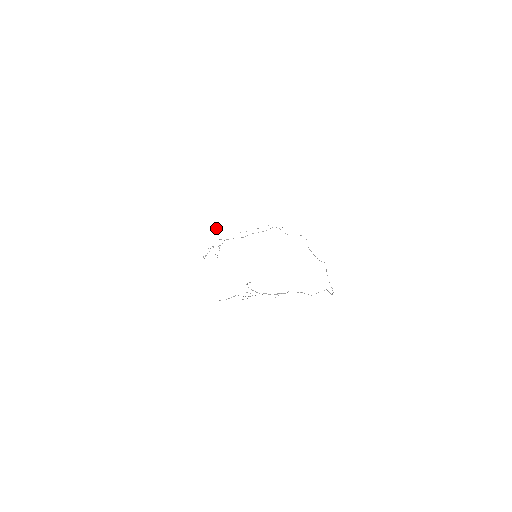
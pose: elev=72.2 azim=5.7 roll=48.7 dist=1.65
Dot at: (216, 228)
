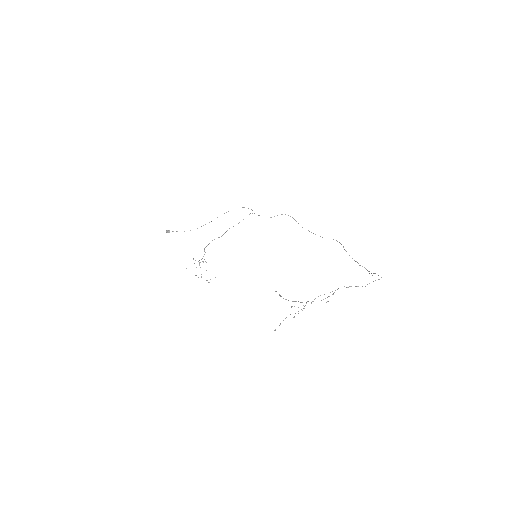
Dot at: (169, 232)
